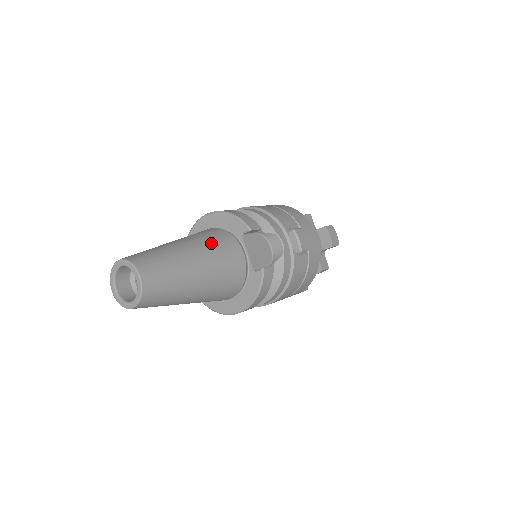
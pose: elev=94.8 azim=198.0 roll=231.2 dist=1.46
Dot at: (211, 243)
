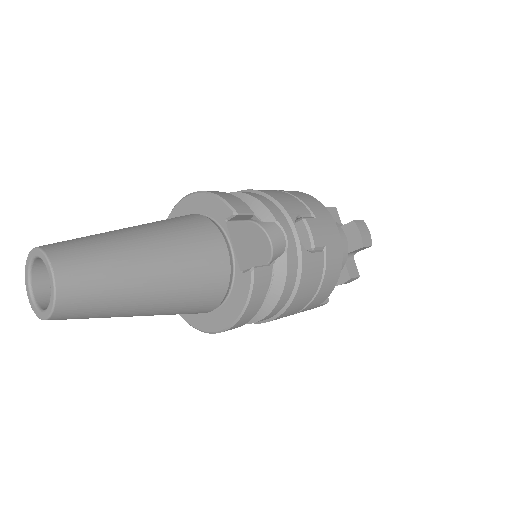
Dot at: (178, 231)
